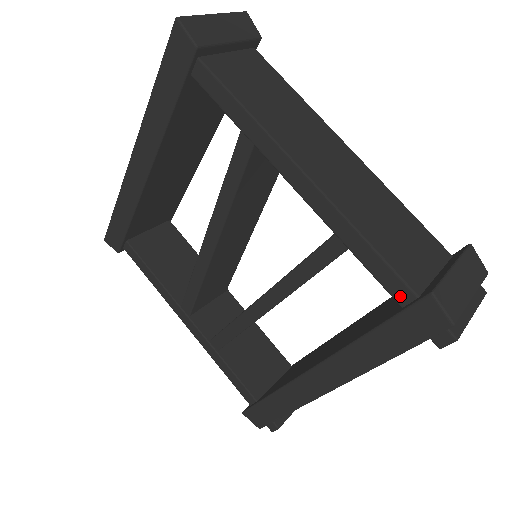
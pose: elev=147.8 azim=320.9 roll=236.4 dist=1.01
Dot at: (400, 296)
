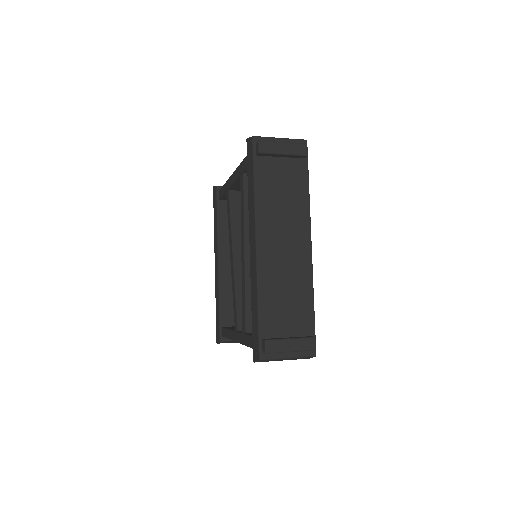
Dot at: occluded
